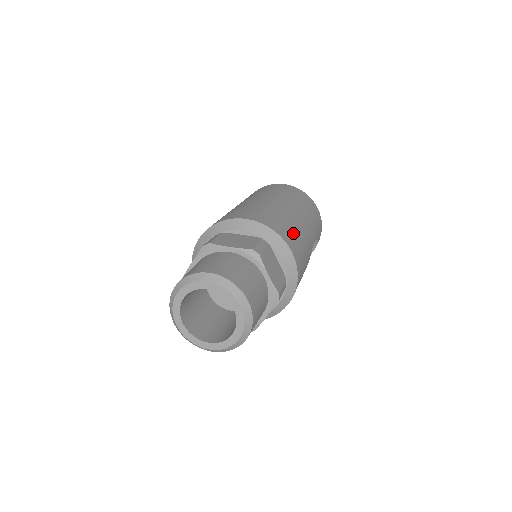
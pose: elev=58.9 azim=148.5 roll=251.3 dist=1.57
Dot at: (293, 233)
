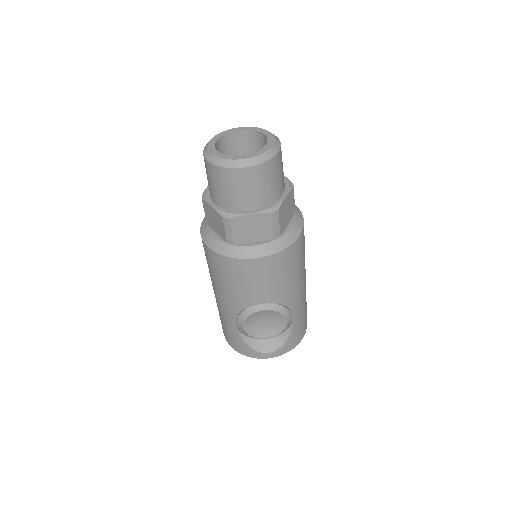
Dot at: (304, 251)
